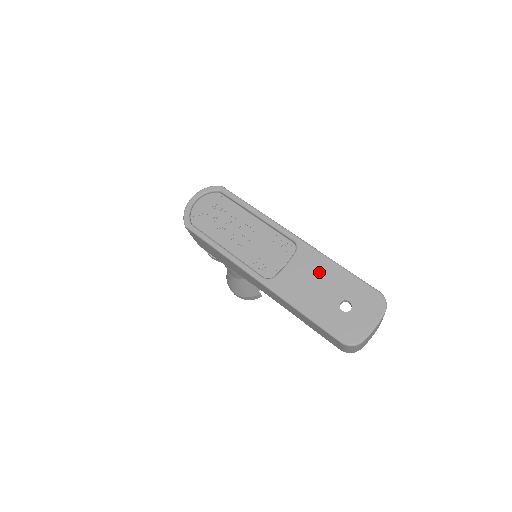
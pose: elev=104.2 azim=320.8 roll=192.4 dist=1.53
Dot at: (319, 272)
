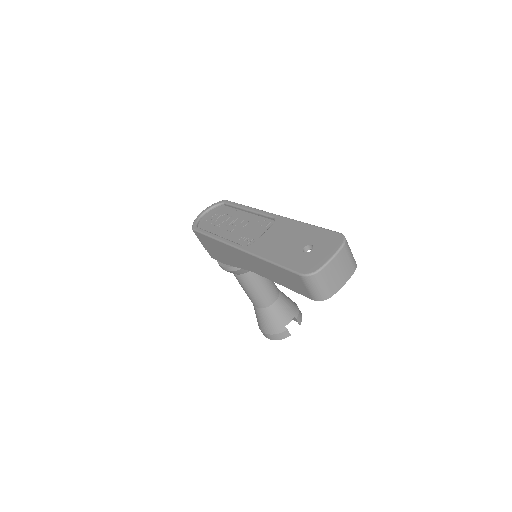
Dot at: (289, 232)
